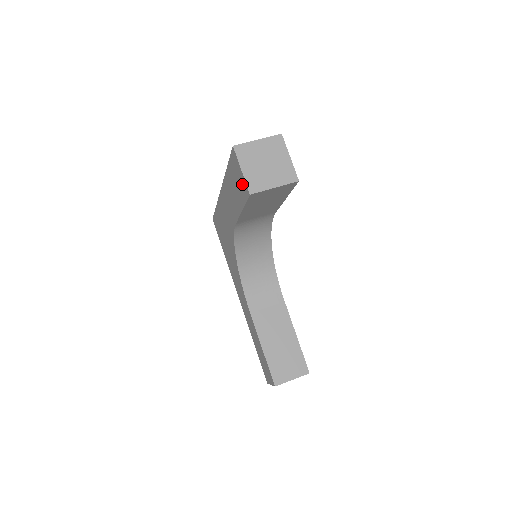
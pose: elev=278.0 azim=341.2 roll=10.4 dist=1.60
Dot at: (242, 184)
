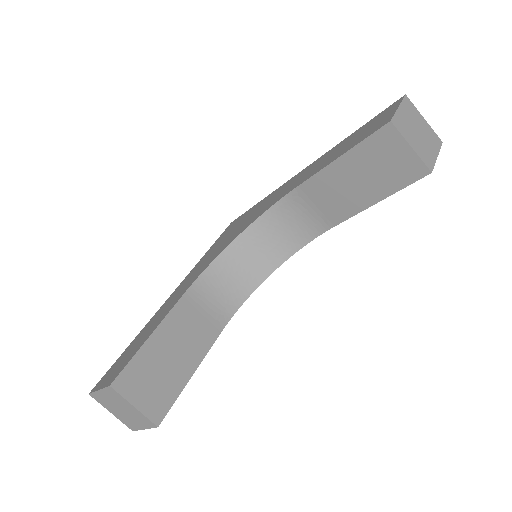
Dot at: (381, 122)
